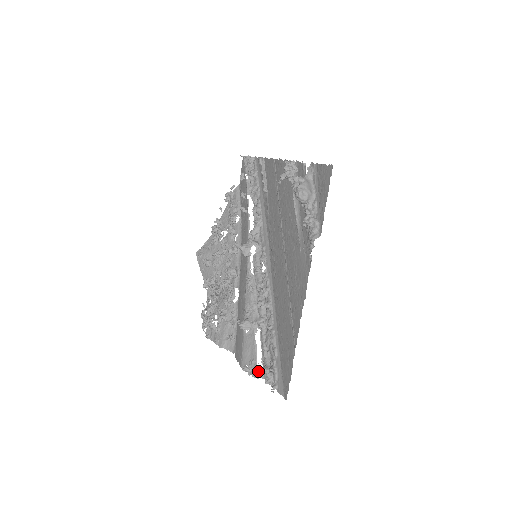
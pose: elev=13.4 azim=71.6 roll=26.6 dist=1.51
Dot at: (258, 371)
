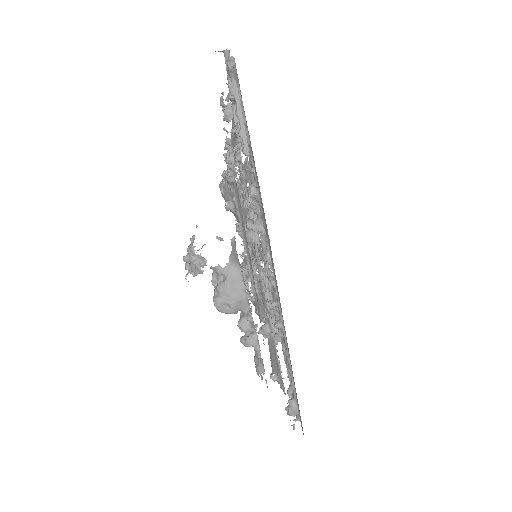
Dot at: (284, 387)
